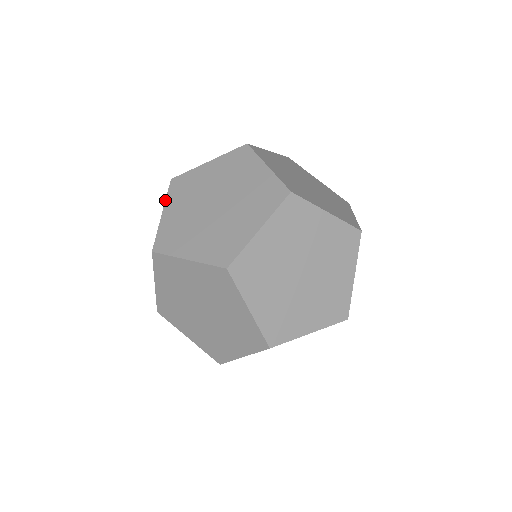
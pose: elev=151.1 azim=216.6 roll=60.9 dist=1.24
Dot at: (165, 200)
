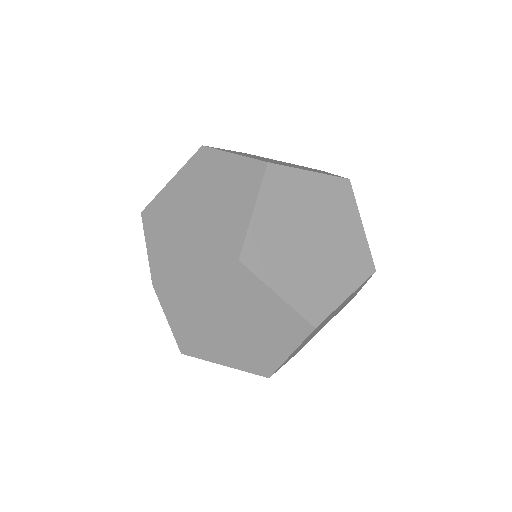
Dot at: occluded
